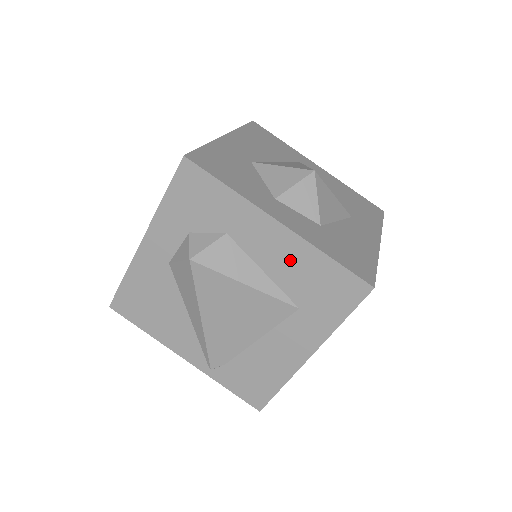
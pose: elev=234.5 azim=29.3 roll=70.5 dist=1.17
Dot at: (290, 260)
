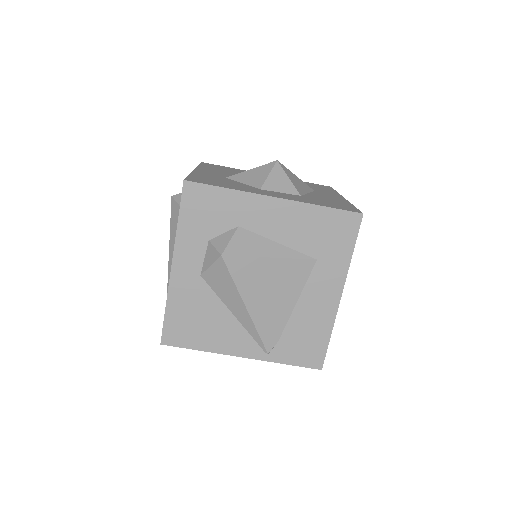
Dot at: (295, 223)
